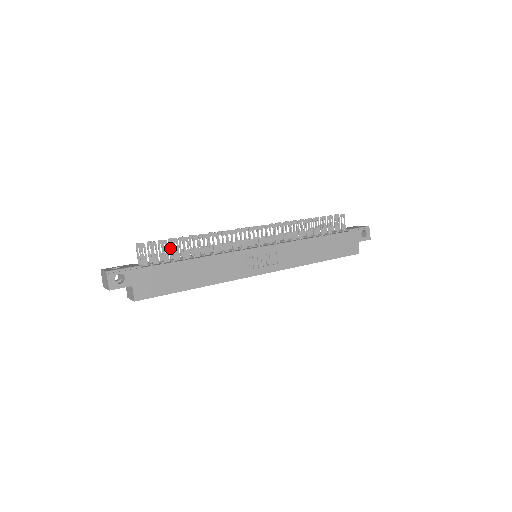
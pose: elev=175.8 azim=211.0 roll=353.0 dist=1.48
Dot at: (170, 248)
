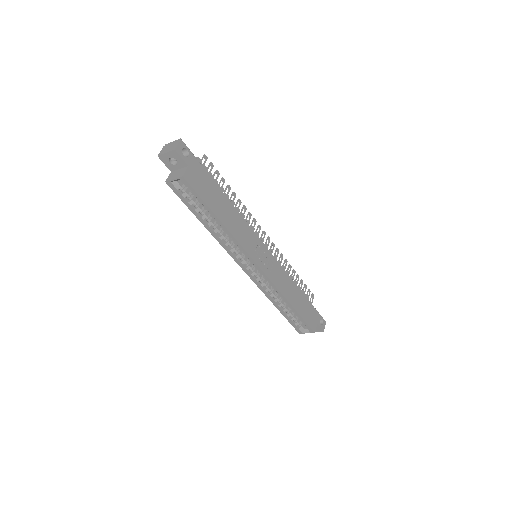
Dot at: occluded
